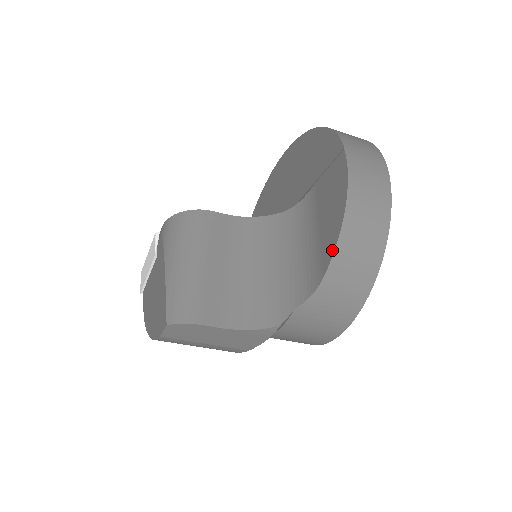
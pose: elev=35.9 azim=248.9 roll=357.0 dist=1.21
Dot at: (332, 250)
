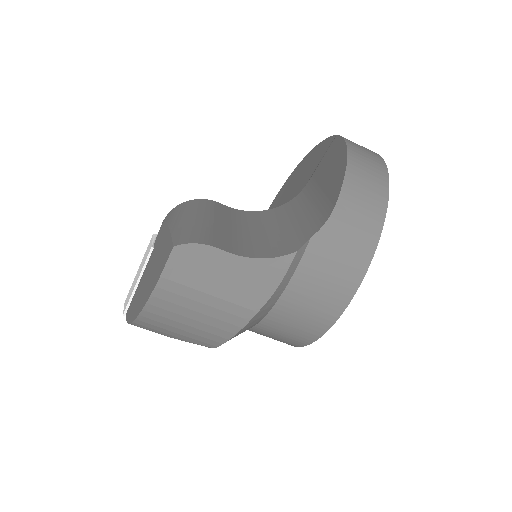
Dot at: (341, 181)
